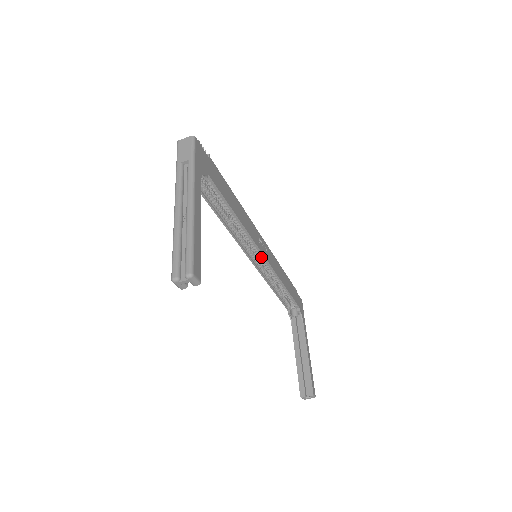
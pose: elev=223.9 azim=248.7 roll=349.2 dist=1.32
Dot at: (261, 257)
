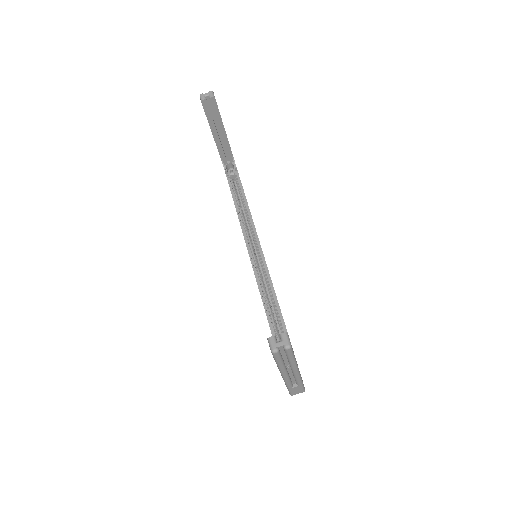
Dot at: (260, 258)
